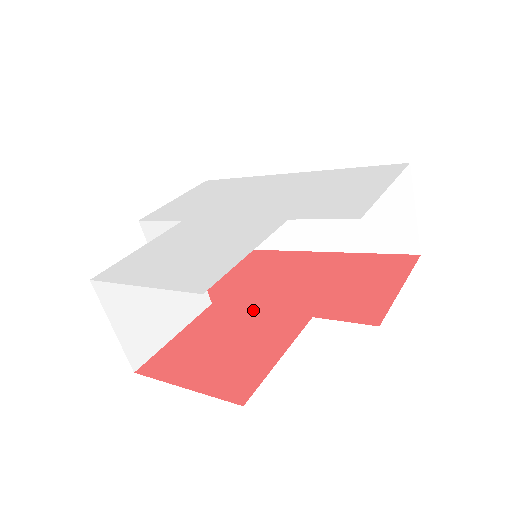
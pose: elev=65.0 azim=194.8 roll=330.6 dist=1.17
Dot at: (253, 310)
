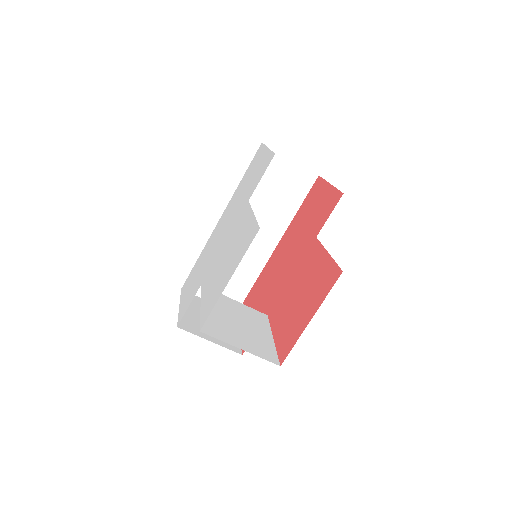
Dot at: (289, 281)
